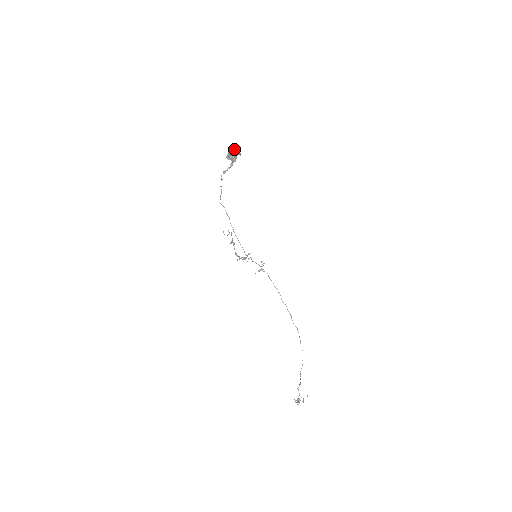
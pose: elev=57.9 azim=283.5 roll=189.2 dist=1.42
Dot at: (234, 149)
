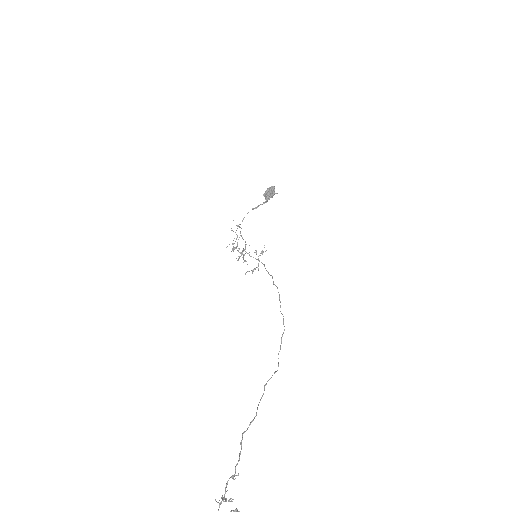
Dot at: (274, 186)
